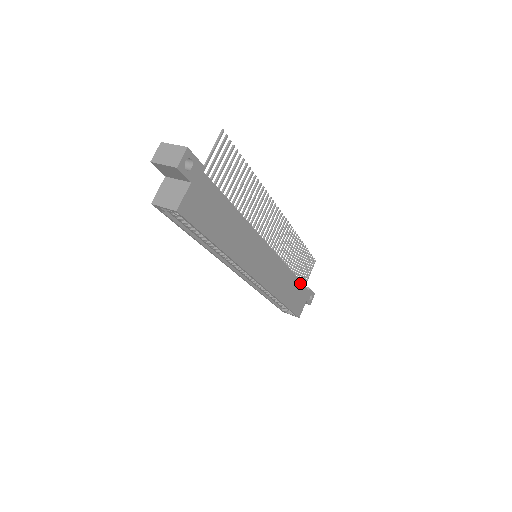
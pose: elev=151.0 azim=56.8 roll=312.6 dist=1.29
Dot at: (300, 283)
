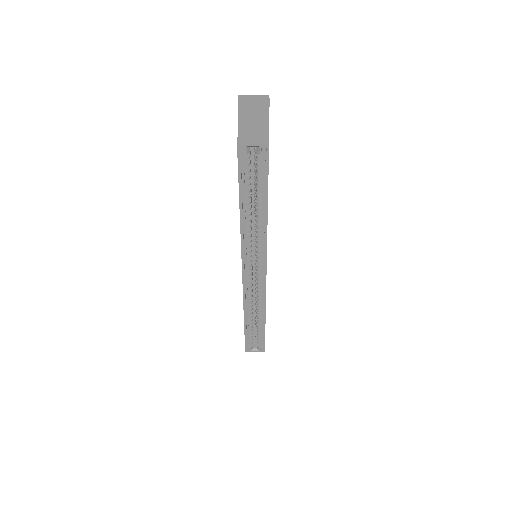
Dot at: occluded
